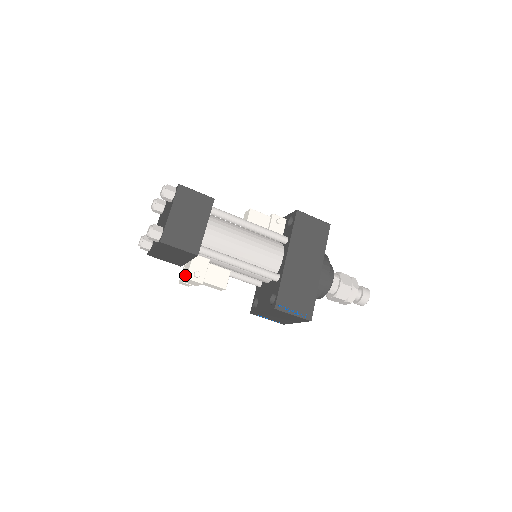
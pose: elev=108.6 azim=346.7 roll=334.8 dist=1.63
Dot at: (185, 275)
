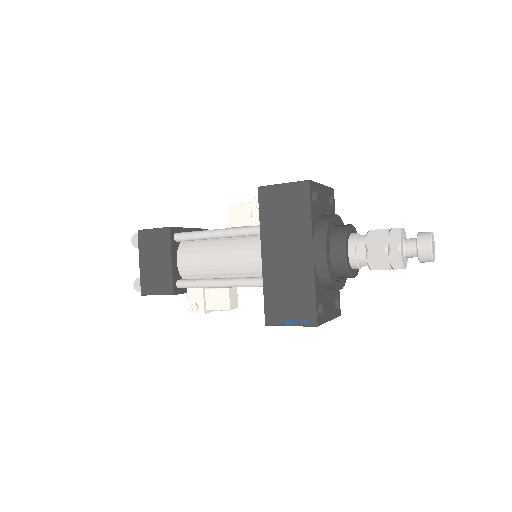
Dot at: occluded
